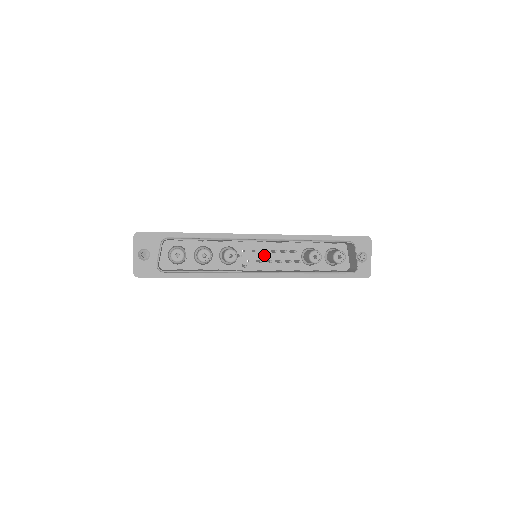
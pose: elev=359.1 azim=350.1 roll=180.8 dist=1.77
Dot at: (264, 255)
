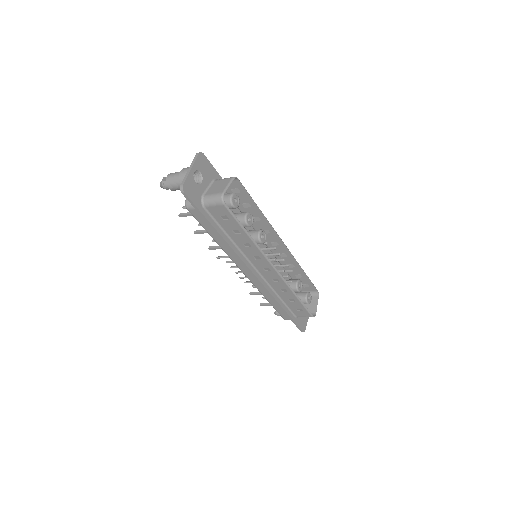
Dot at: occluded
